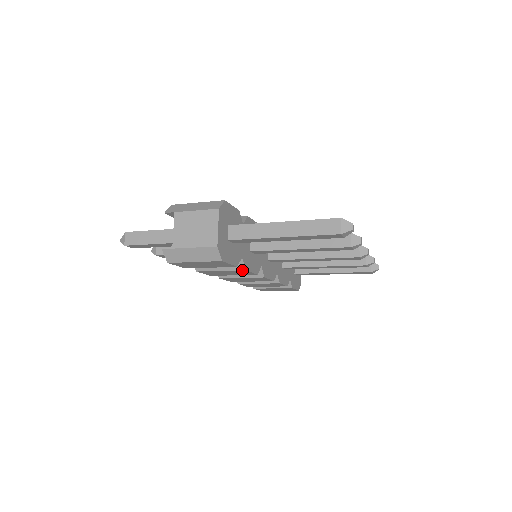
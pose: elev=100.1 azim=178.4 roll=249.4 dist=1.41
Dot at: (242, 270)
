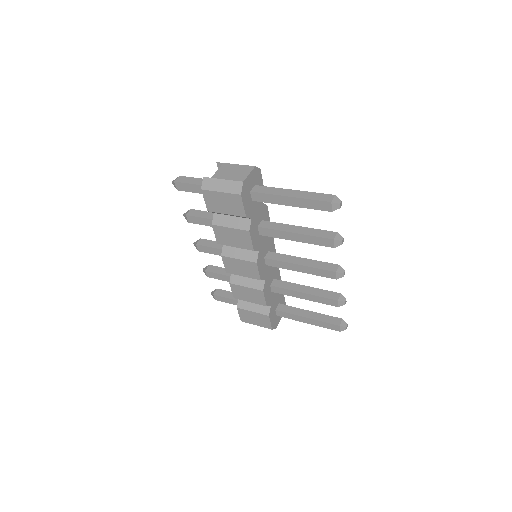
Dot at: (246, 231)
